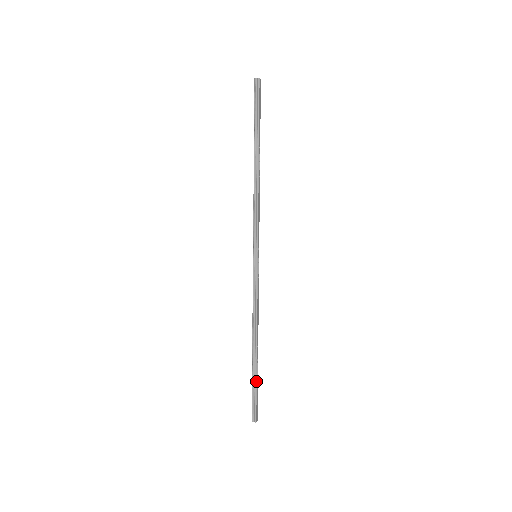
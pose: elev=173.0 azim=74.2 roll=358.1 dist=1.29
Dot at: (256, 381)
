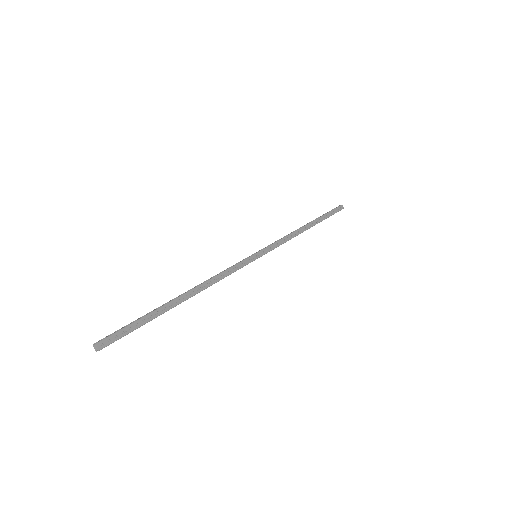
Dot at: (149, 313)
